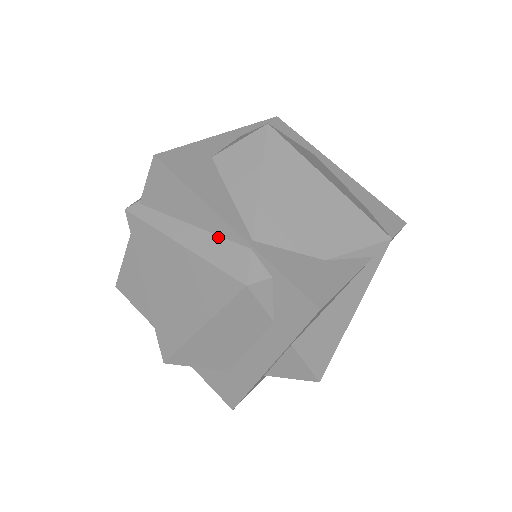
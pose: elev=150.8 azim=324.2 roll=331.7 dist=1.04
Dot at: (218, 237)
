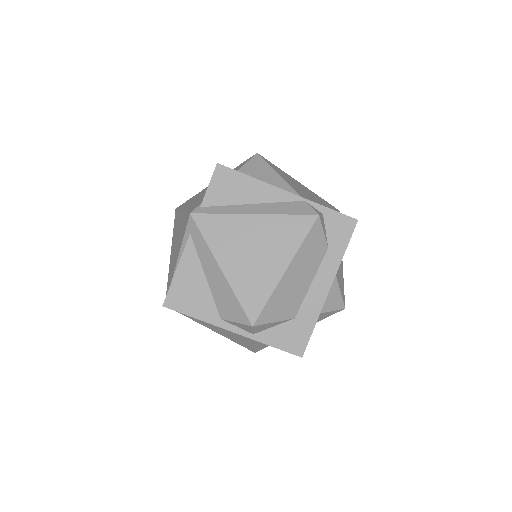
Dot at: (278, 203)
